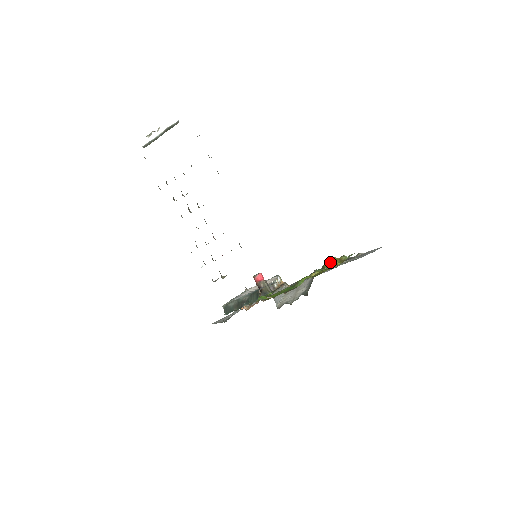
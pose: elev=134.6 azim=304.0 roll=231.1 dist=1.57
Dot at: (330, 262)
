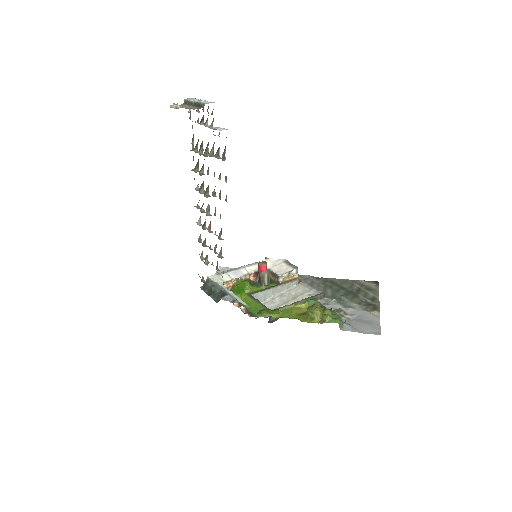
Dot at: (309, 313)
